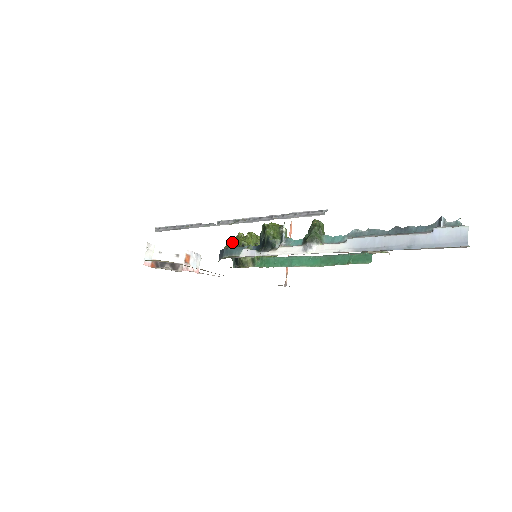
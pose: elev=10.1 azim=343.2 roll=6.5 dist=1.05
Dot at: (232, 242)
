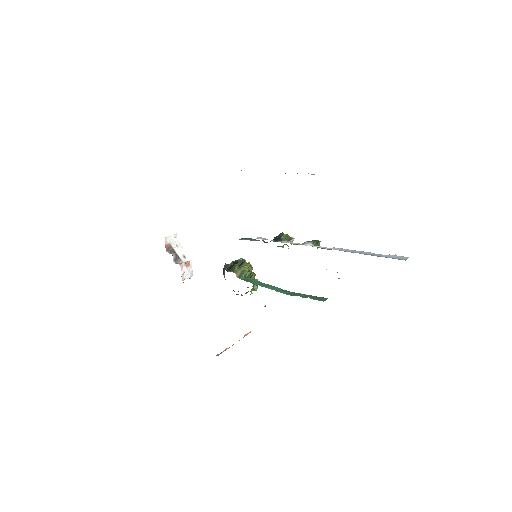
Dot at: occluded
